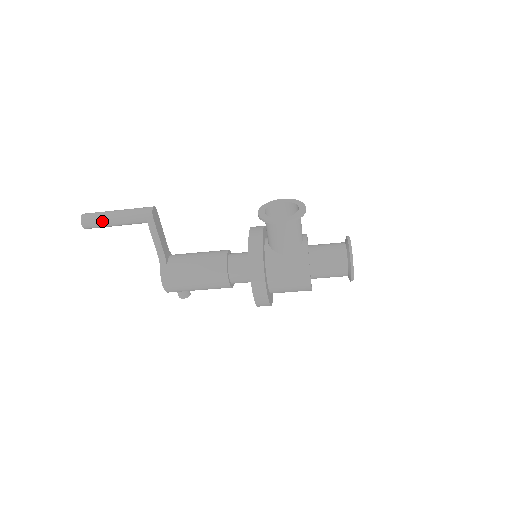
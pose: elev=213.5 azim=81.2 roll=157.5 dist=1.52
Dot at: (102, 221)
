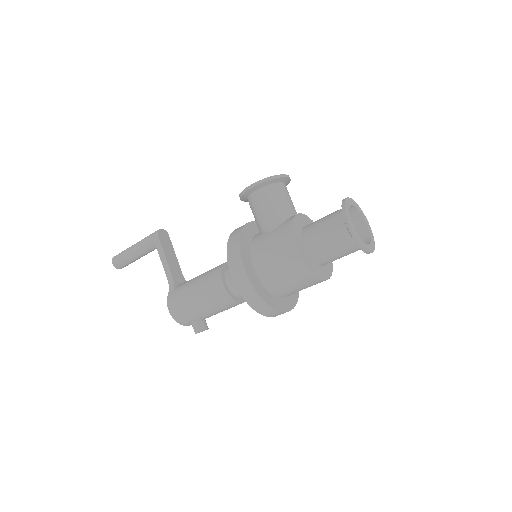
Dot at: (125, 254)
